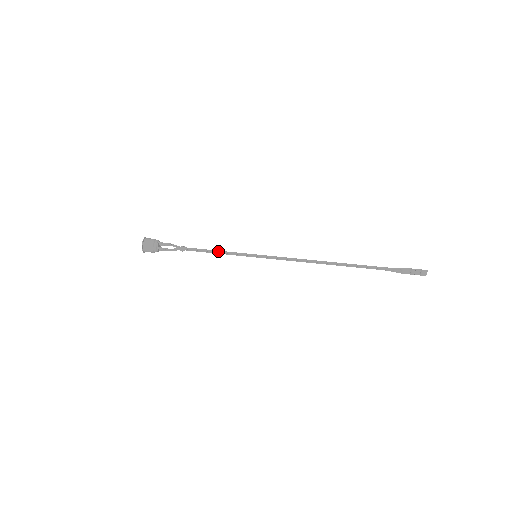
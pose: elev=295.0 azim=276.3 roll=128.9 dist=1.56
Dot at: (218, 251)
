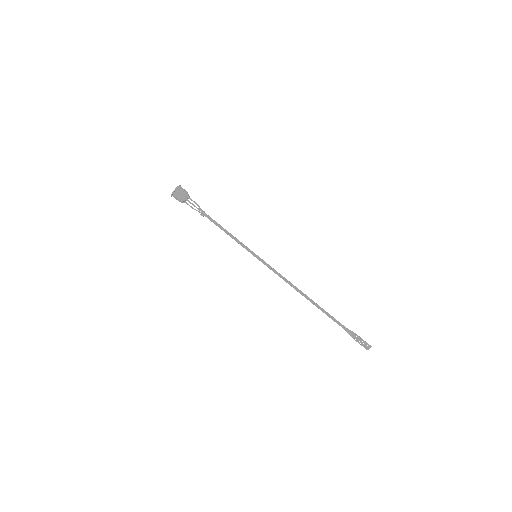
Dot at: (230, 233)
